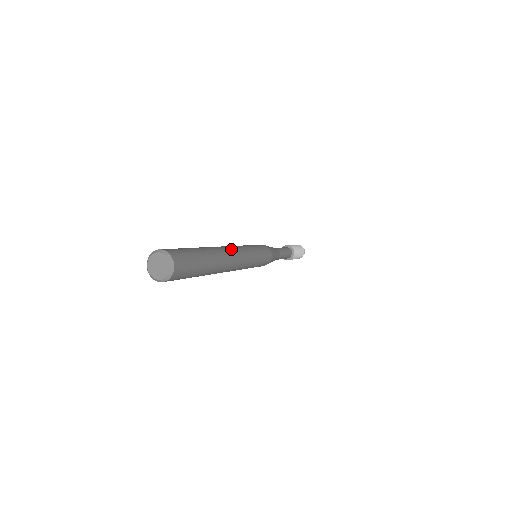
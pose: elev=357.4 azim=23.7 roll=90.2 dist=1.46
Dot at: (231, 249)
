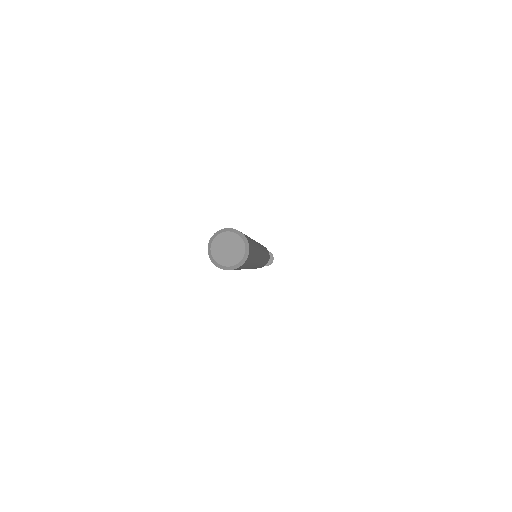
Dot at: occluded
